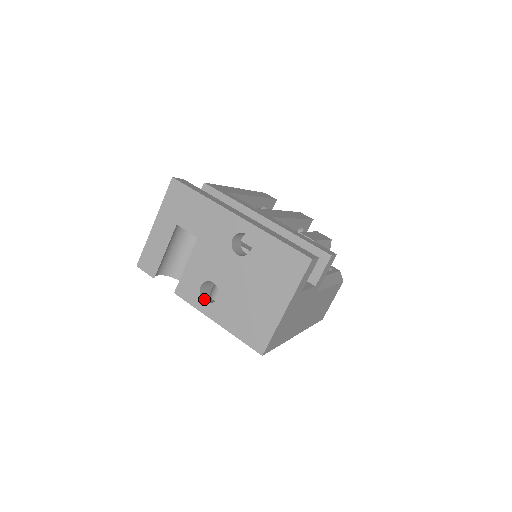
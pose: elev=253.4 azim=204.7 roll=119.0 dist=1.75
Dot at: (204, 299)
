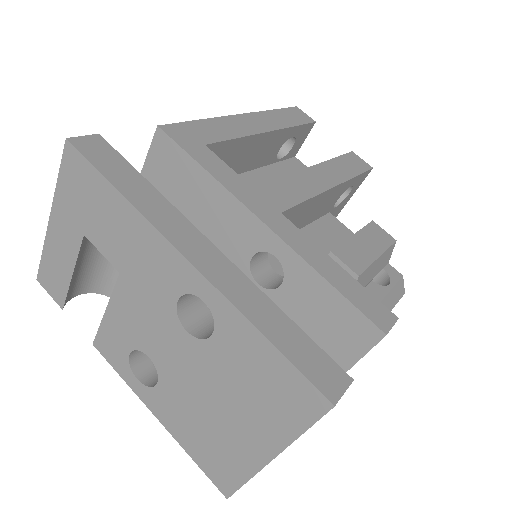
Dot at: (138, 371)
